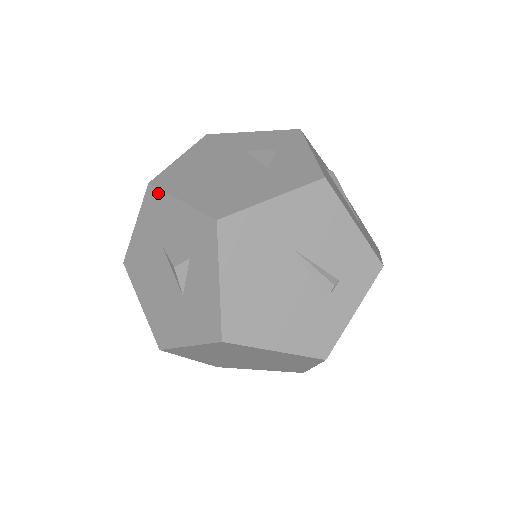
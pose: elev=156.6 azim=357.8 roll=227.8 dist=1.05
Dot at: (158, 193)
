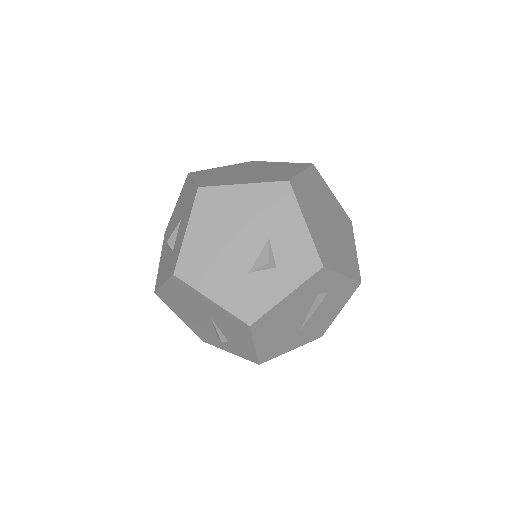
Dot at: (193, 202)
